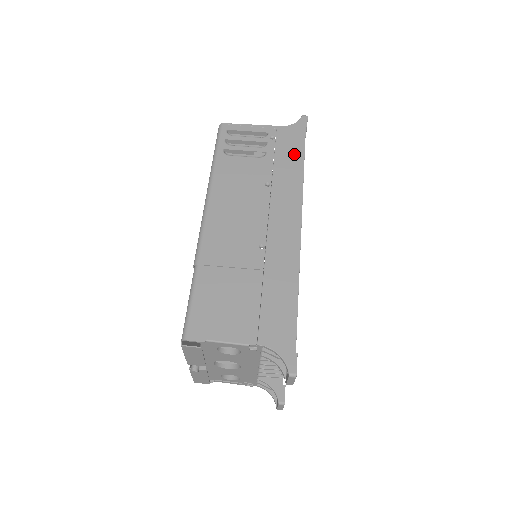
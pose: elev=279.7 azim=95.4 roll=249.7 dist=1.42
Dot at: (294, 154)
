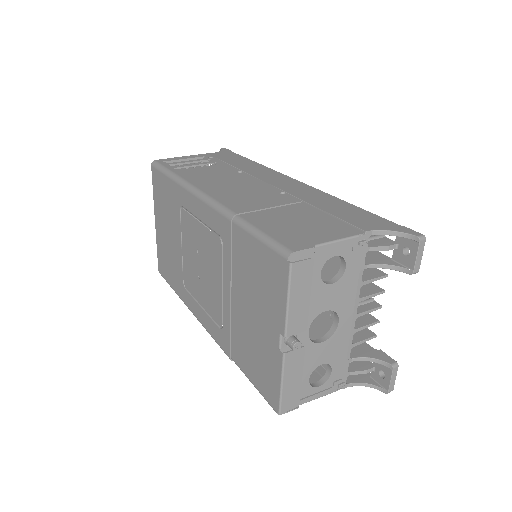
Dot at: (240, 160)
